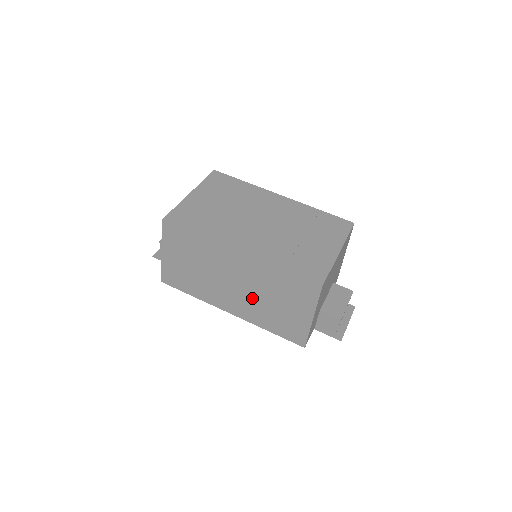
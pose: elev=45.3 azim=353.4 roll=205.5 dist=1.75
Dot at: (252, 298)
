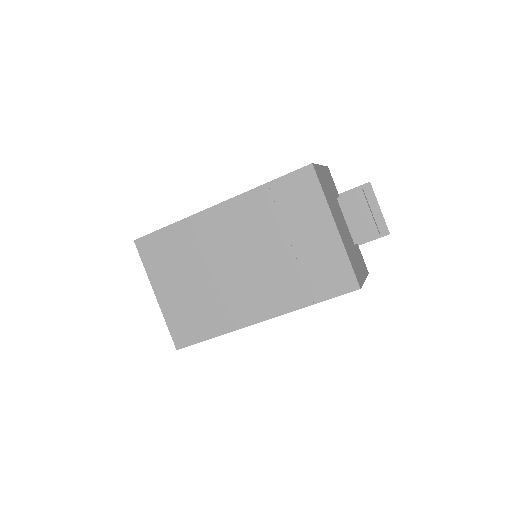
Dot at: occluded
